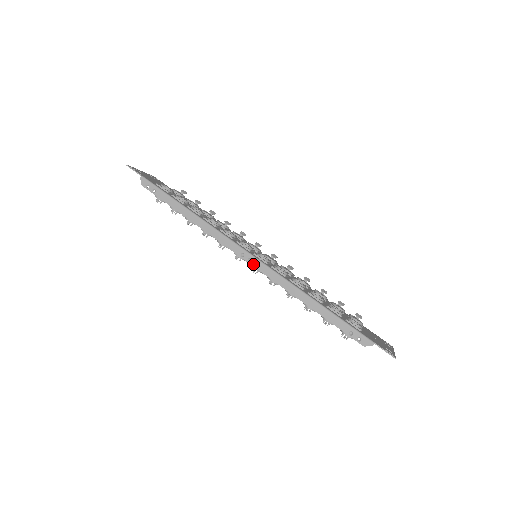
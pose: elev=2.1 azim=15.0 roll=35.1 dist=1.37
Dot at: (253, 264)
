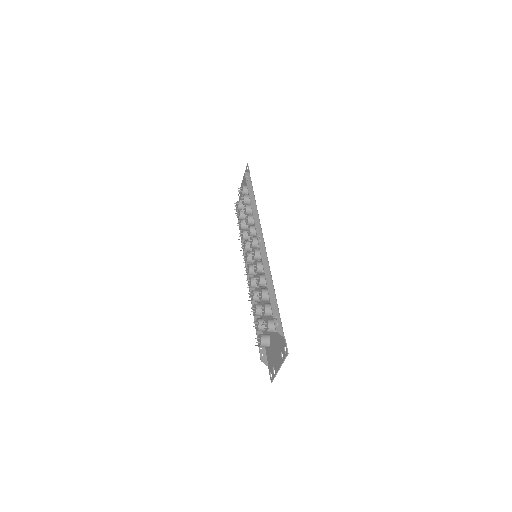
Dot at: (260, 244)
